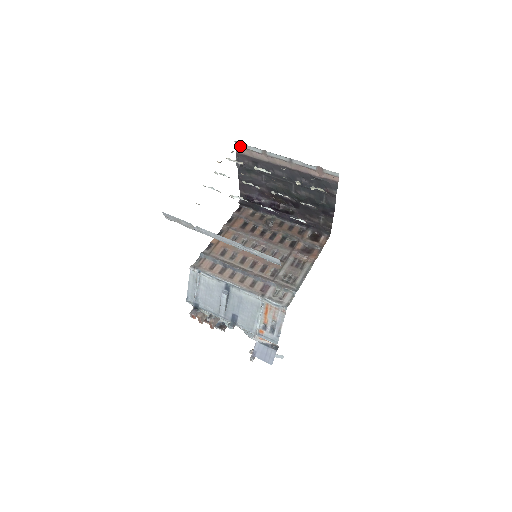
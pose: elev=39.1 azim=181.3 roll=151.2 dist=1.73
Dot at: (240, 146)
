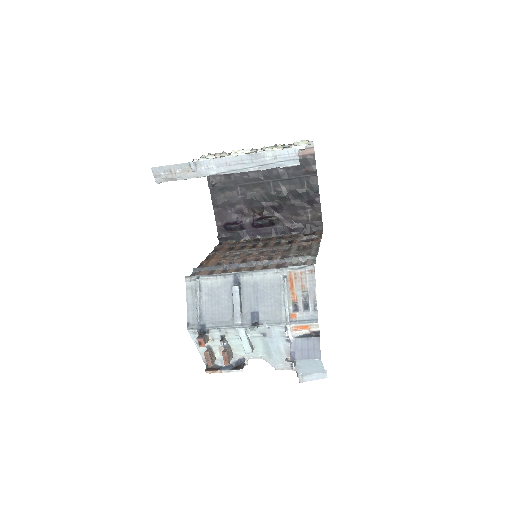
Dot at: occluded
